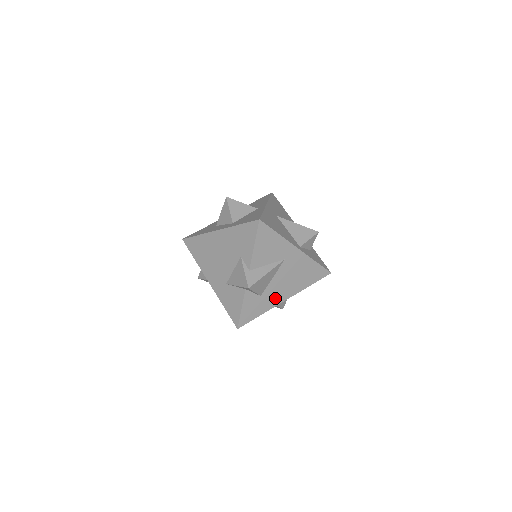
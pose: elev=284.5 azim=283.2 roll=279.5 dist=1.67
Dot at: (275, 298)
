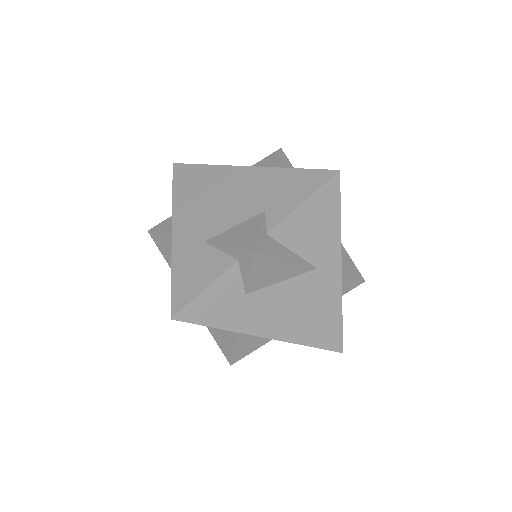
Dot at: (258, 319)
